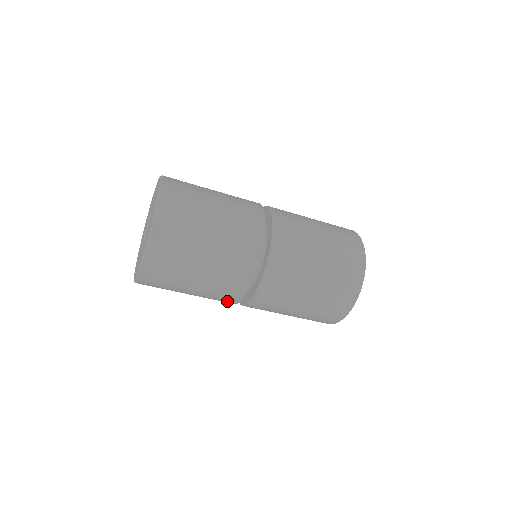
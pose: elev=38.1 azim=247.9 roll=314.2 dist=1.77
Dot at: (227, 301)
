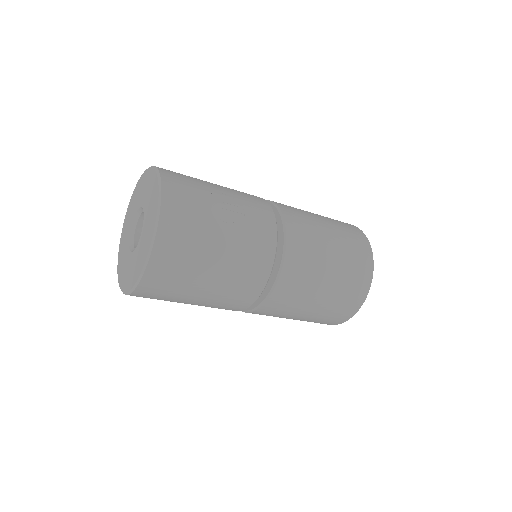
Dot at: occluded
